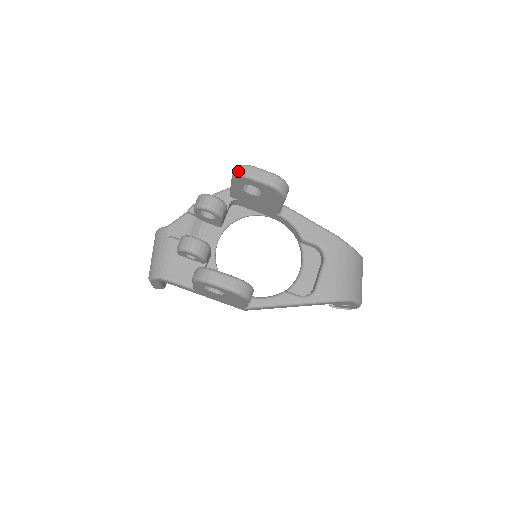
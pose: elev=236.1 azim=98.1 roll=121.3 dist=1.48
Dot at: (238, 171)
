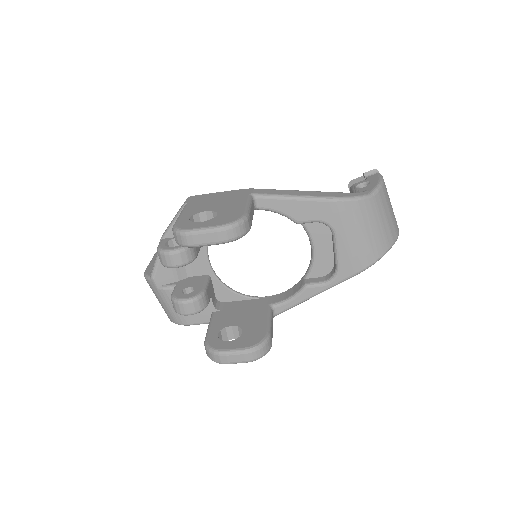
Dot at: (177, 242)
